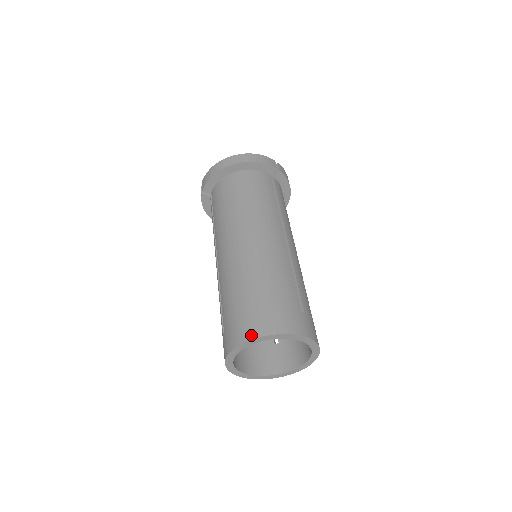
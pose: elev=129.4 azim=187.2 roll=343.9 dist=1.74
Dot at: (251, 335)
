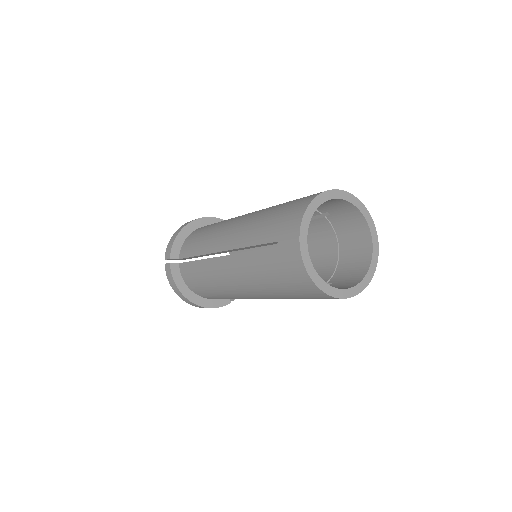
Dot at: (310, 199)
